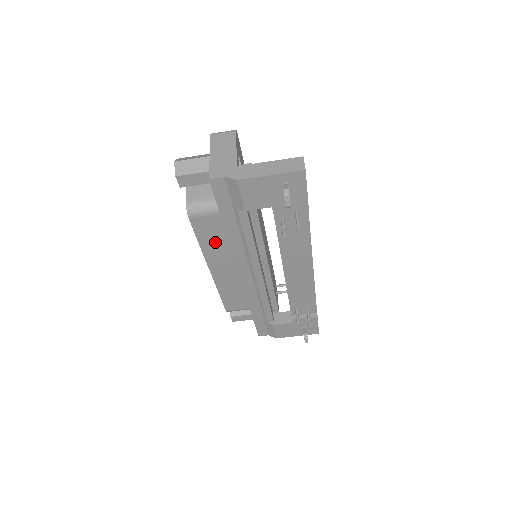
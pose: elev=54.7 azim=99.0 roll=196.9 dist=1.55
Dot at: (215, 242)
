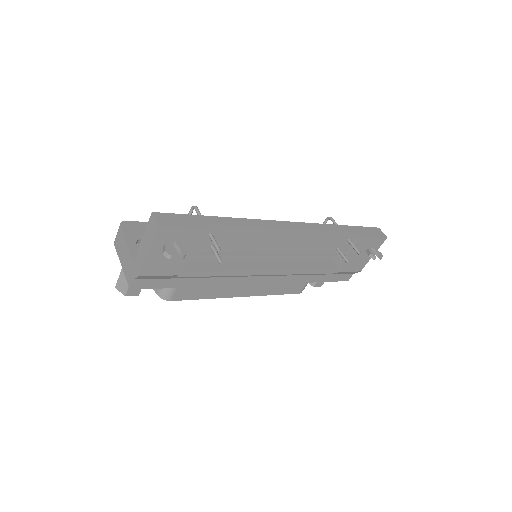
Dot at: (211, 288)
